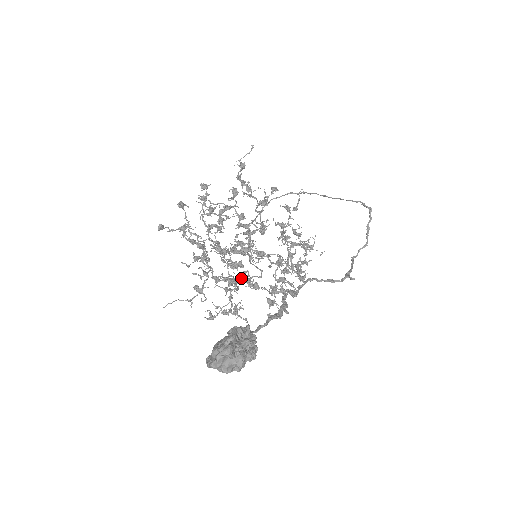
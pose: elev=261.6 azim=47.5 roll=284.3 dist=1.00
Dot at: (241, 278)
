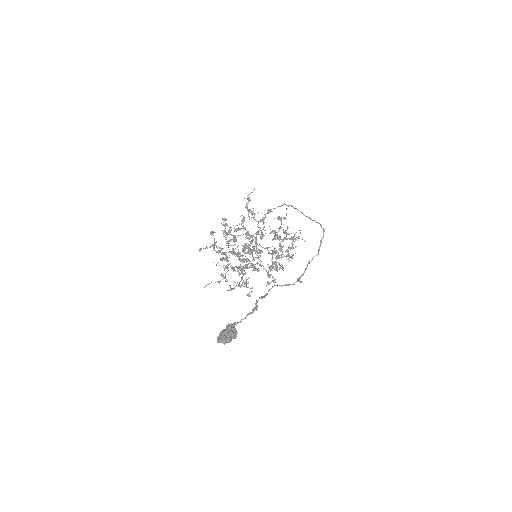
Dot at: (248, 267)
